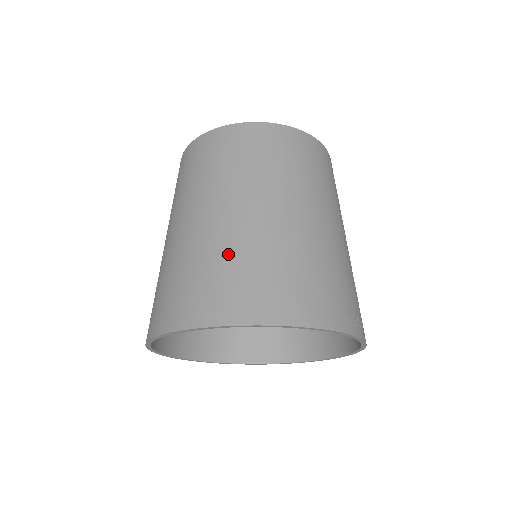
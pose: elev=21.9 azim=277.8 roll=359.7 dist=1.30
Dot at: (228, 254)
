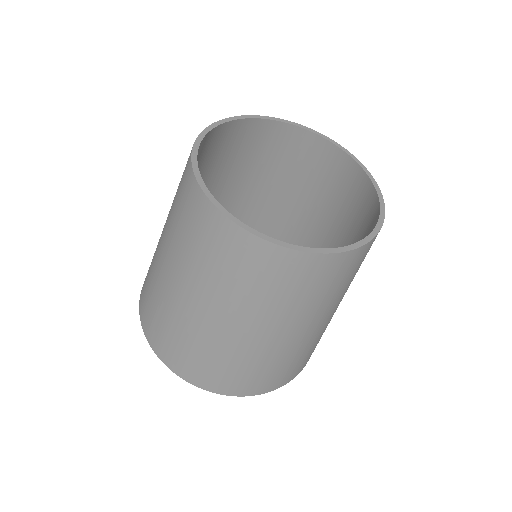
Dot at: (275, 362)
